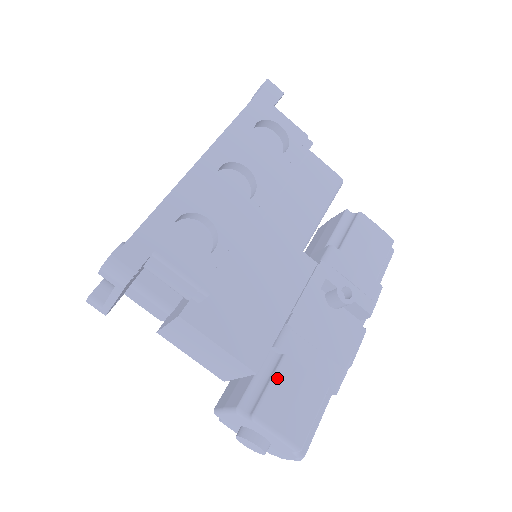
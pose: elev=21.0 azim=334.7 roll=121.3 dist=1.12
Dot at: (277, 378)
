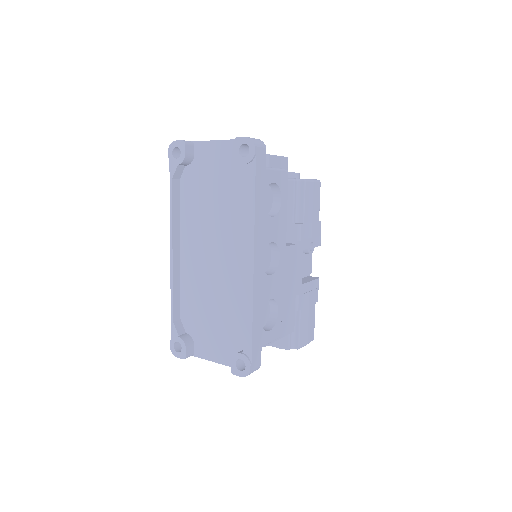
Dot at: (301, 324)
